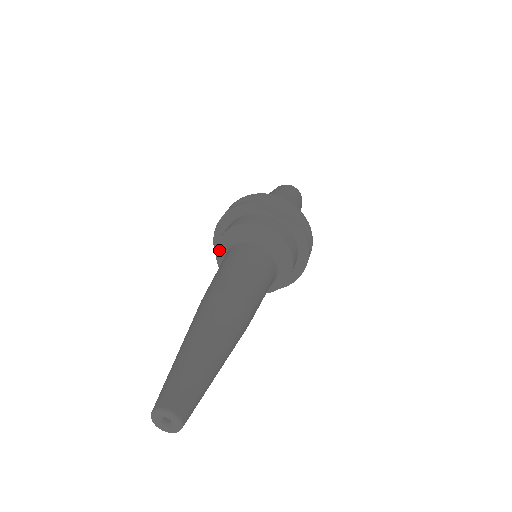
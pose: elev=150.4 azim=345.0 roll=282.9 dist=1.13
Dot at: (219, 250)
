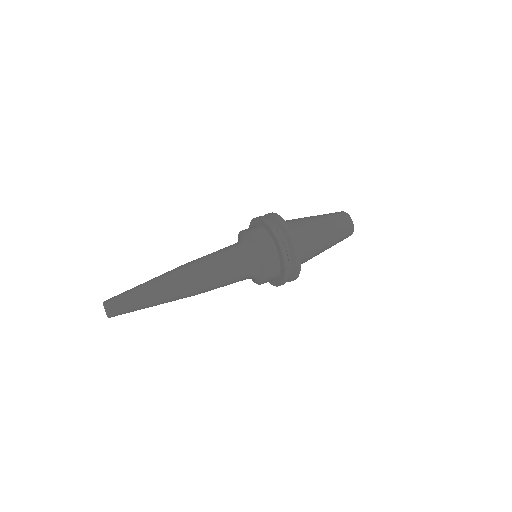
Dot at: (241, 234)
